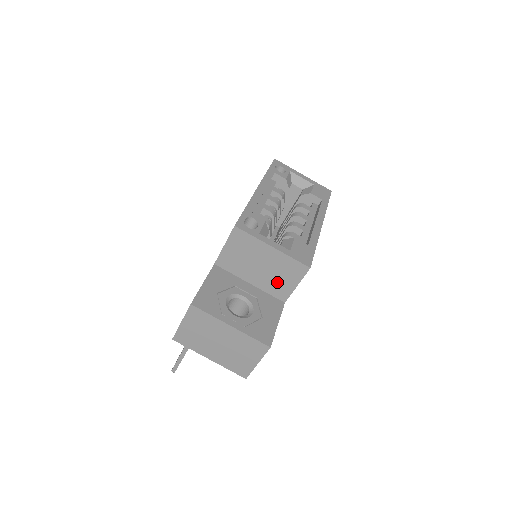
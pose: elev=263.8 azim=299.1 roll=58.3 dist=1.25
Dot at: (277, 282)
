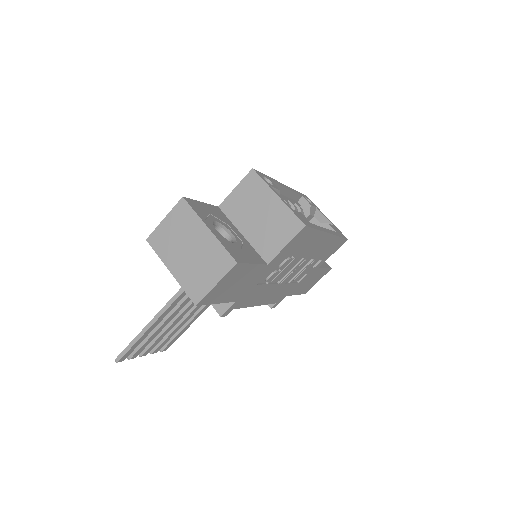
Dot at: (268, 237)
